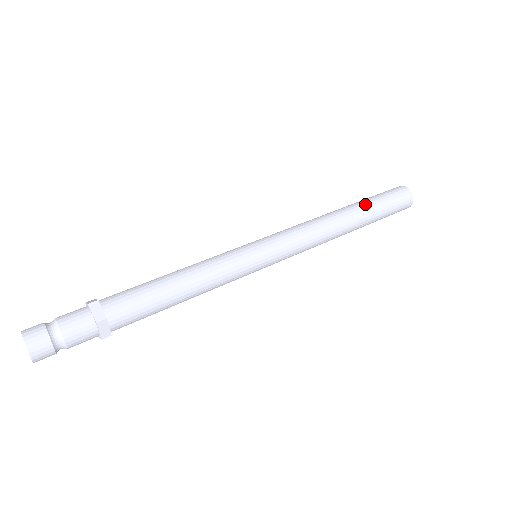
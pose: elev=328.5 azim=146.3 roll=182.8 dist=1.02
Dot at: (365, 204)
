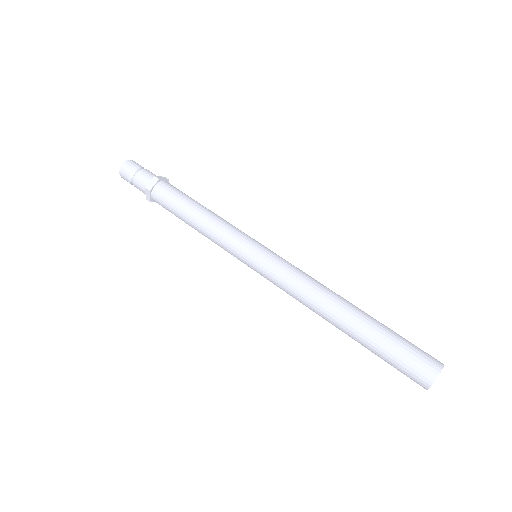
Dot at: occluded
